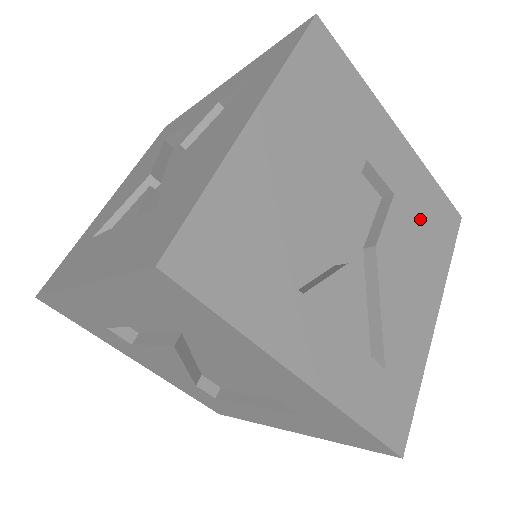
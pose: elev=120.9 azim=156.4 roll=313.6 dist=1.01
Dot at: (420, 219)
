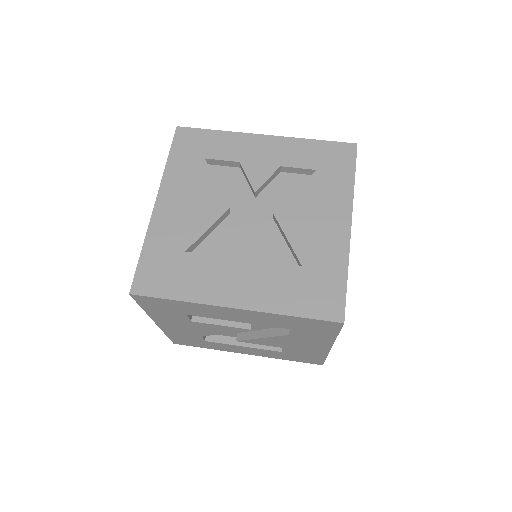
Dot at: occluded
